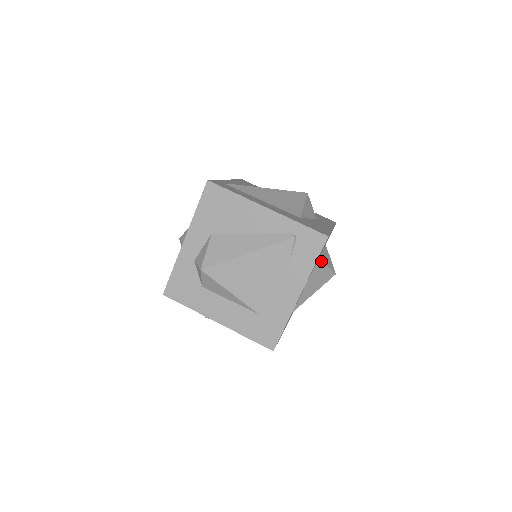
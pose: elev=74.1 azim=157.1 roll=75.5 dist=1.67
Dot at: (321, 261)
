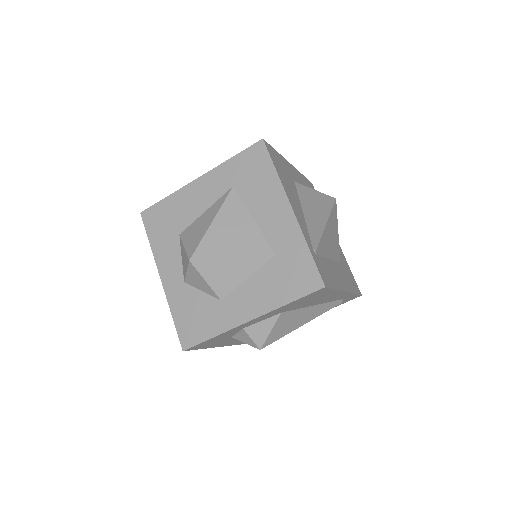
Dot at: occluded
